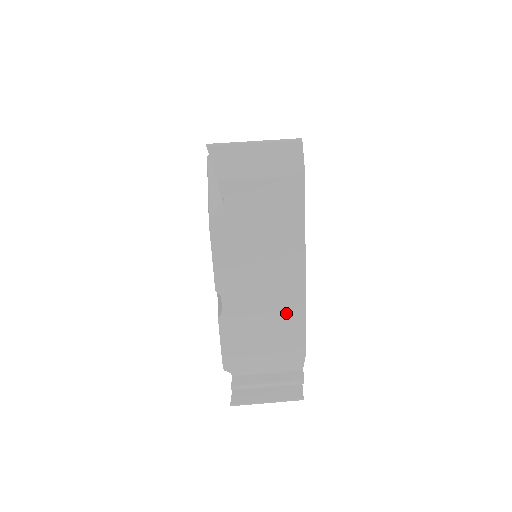
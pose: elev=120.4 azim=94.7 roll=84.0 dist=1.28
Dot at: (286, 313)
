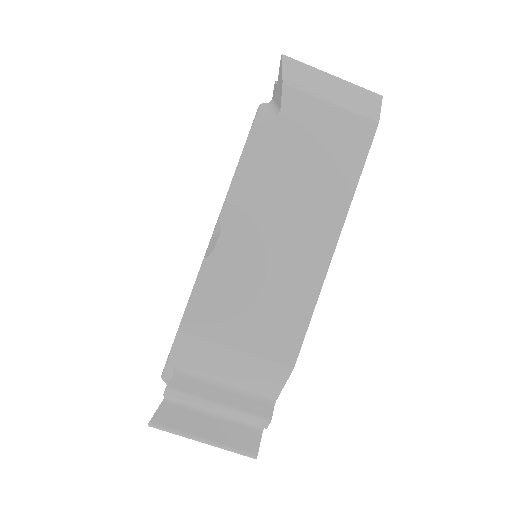
Dot at: occluded
